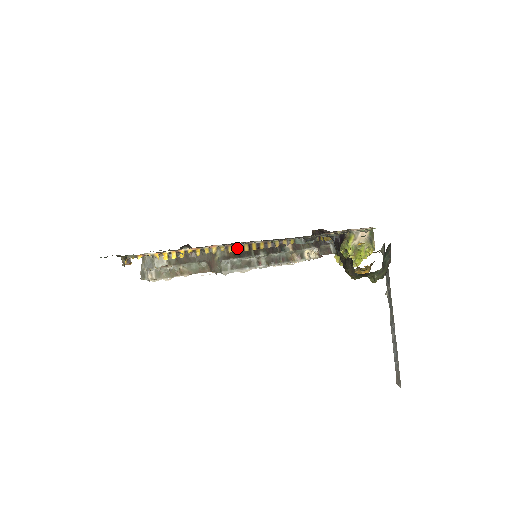
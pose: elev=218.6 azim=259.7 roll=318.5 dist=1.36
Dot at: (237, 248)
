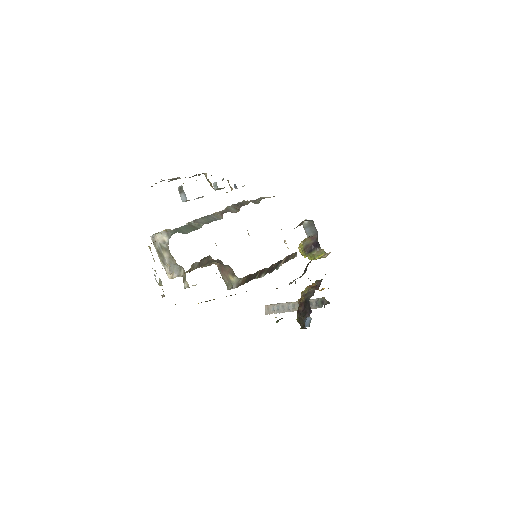
Dot at: occluded
